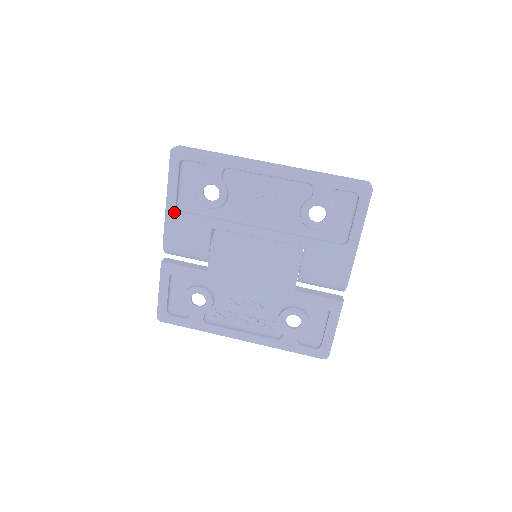
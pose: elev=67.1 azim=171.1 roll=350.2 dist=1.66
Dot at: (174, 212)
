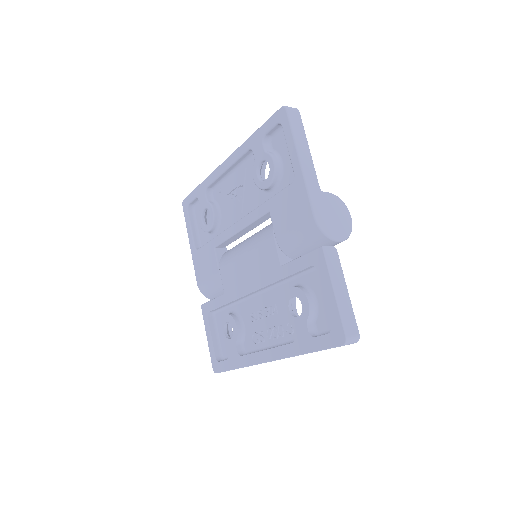
Dot at: (195, 252)
